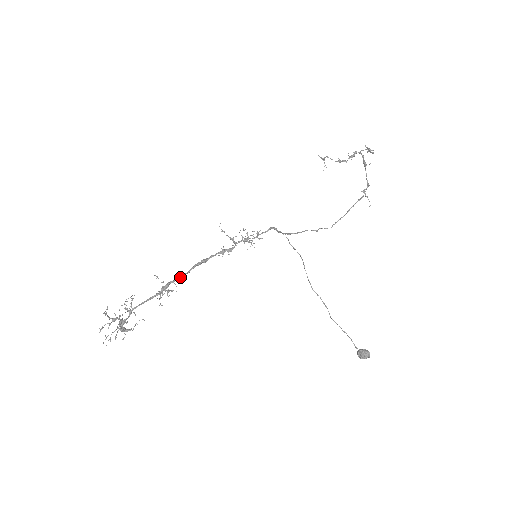
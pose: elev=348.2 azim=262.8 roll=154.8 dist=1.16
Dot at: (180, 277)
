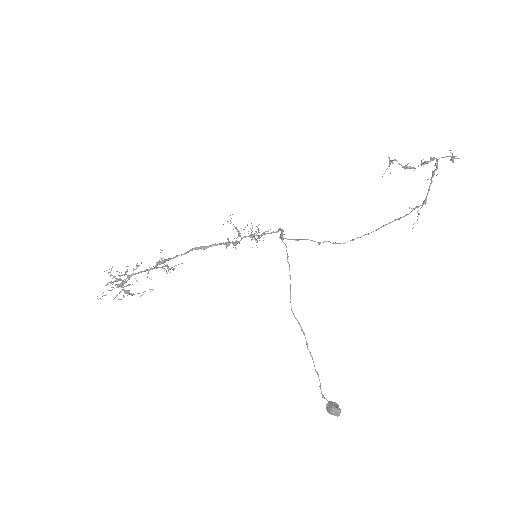
Dot at: (175, 257)
